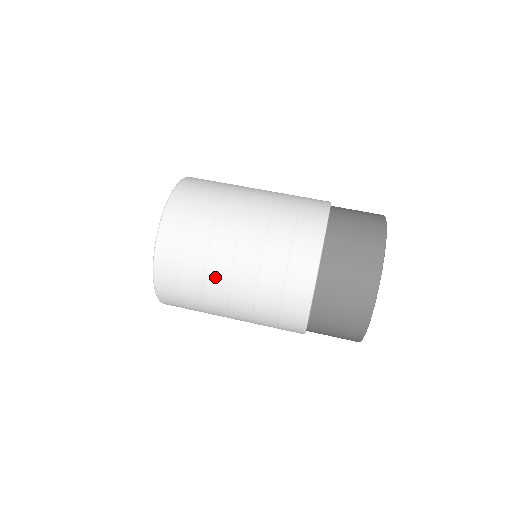
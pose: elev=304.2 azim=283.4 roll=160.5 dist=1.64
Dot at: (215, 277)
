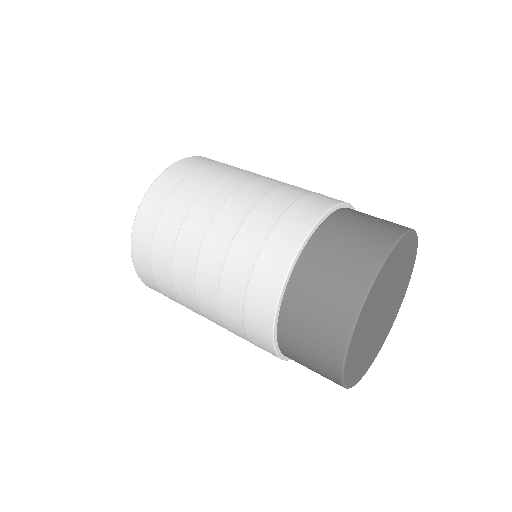
Dot at: (189, 234)
